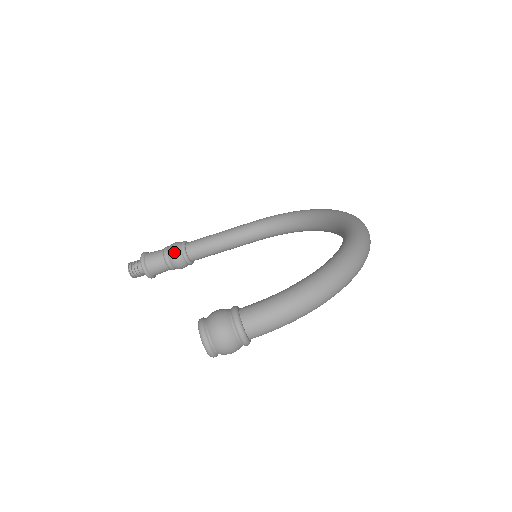
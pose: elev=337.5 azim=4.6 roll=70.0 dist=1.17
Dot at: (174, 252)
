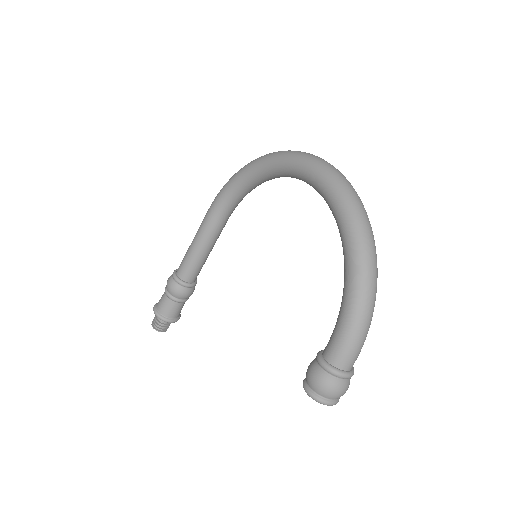
Dot at: (178, 292)
